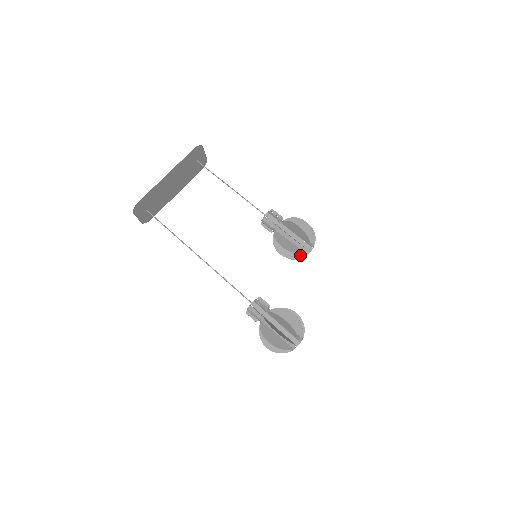
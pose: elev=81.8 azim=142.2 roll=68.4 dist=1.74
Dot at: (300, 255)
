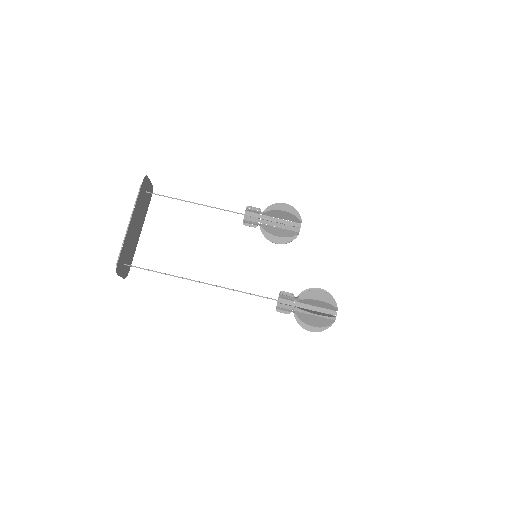
Dot at: (294, 236)
